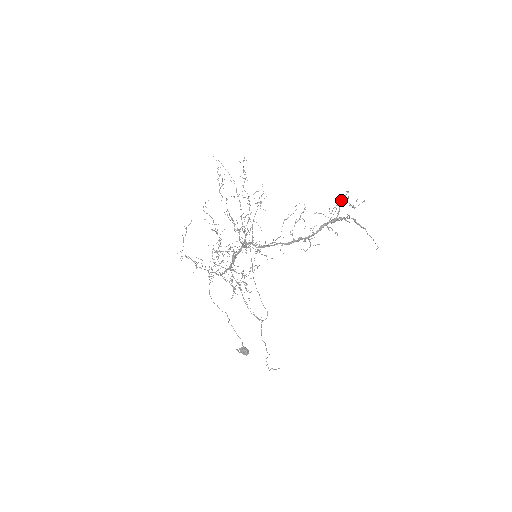
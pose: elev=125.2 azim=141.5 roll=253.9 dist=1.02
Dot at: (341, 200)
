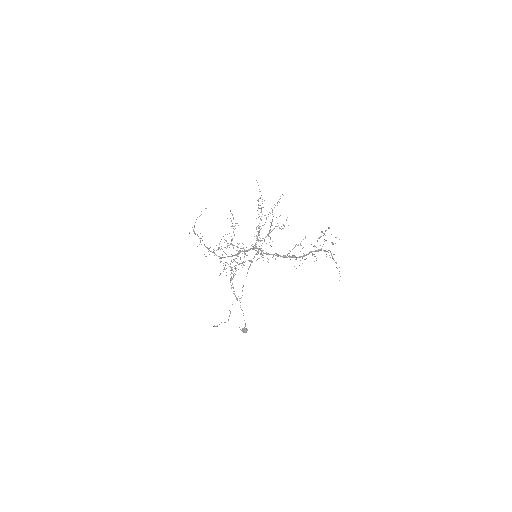
Dot at: occluded
